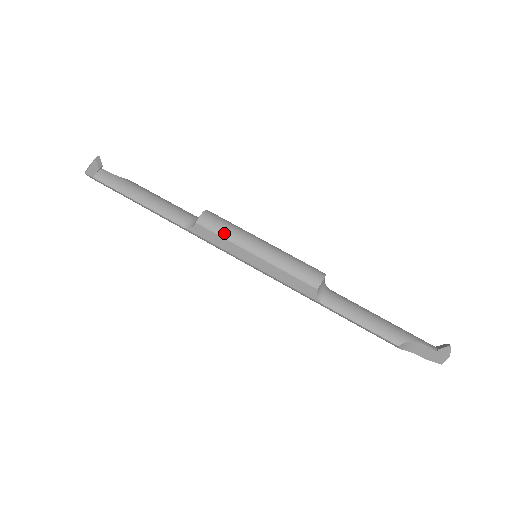
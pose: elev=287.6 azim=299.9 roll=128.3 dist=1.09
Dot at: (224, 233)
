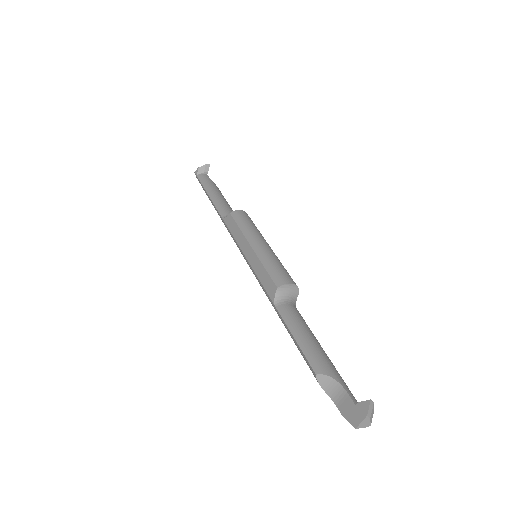
Dot at: (242, 225)
